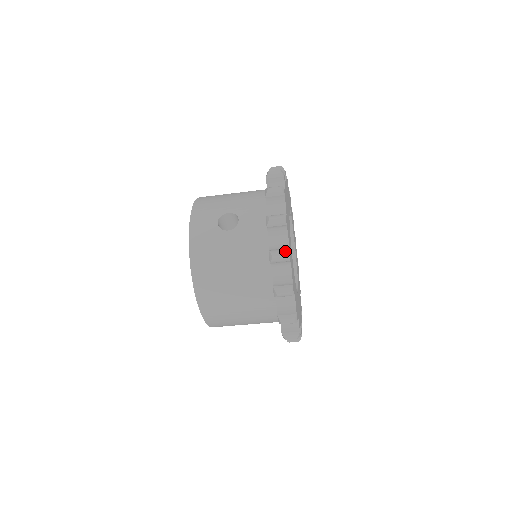
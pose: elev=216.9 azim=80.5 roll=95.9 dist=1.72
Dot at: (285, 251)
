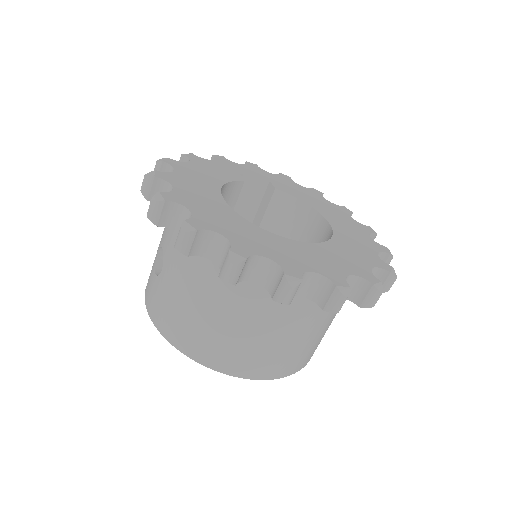
Dot at: (180, 227)
